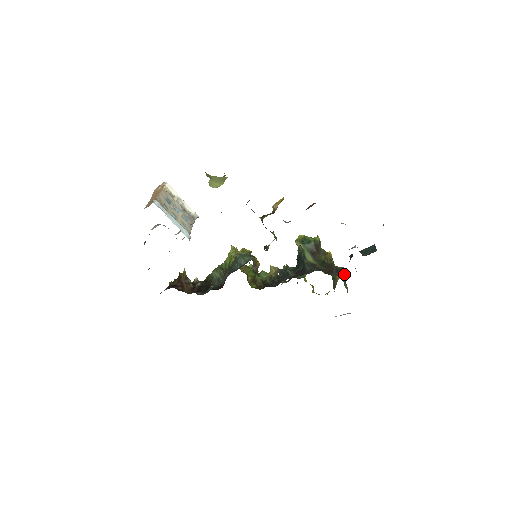
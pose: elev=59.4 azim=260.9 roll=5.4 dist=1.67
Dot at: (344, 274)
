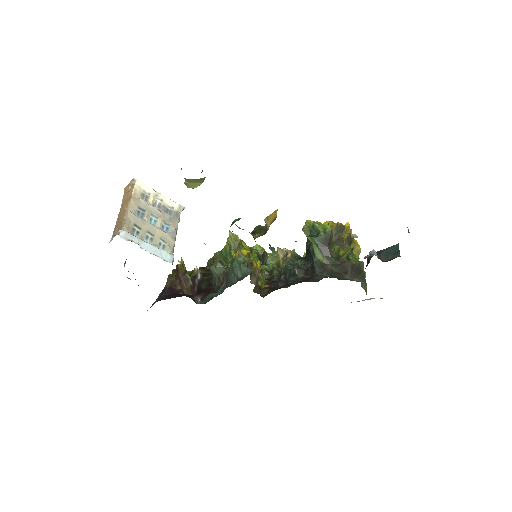
Dot at: (362, 269)
